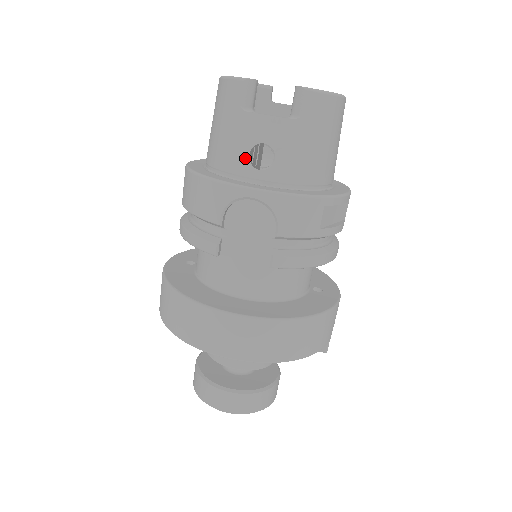
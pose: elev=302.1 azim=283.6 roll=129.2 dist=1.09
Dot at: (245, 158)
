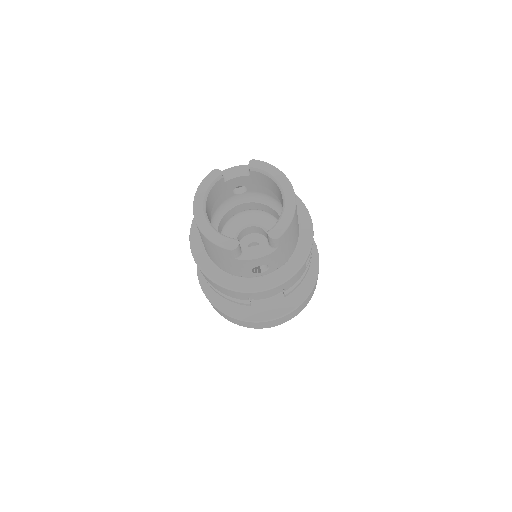
Dot at: (249, 272)
